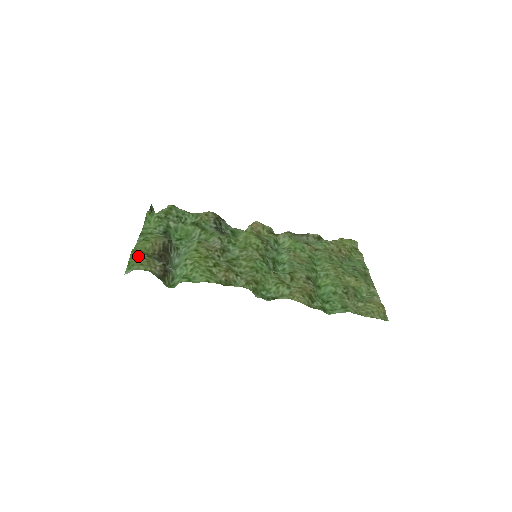
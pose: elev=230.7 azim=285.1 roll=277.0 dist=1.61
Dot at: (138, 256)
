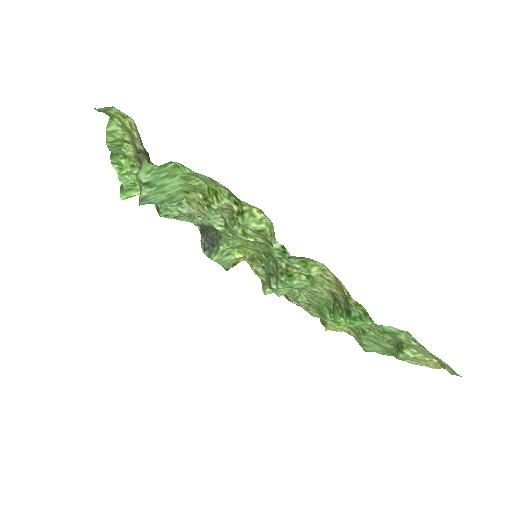
Dot at: (118, 118)
